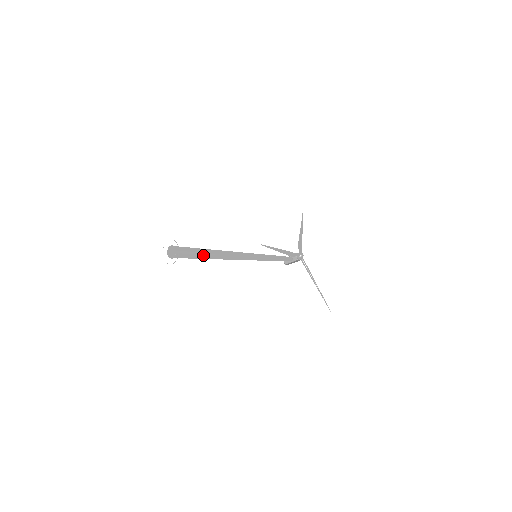
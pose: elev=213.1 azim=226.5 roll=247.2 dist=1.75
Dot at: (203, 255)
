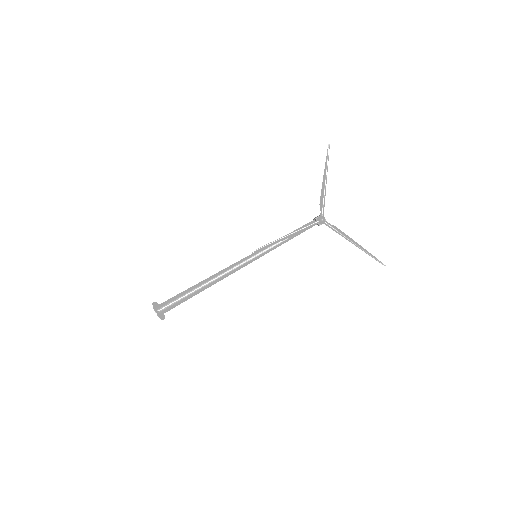
Dot at: (189, 297)
